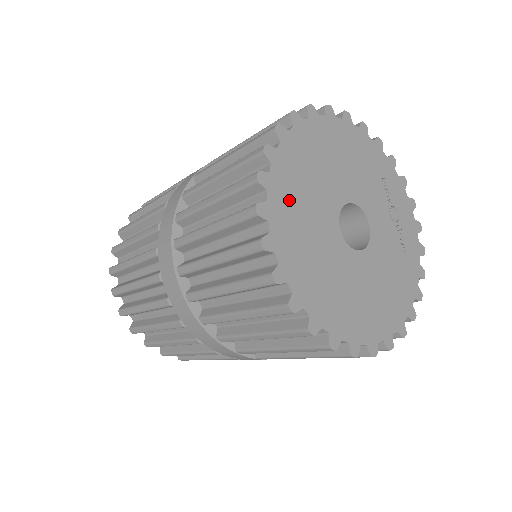
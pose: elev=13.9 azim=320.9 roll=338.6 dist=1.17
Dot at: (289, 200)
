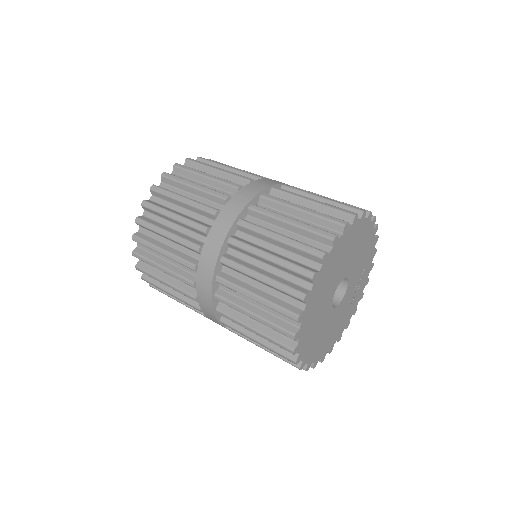
Dot at: (327, 272)
